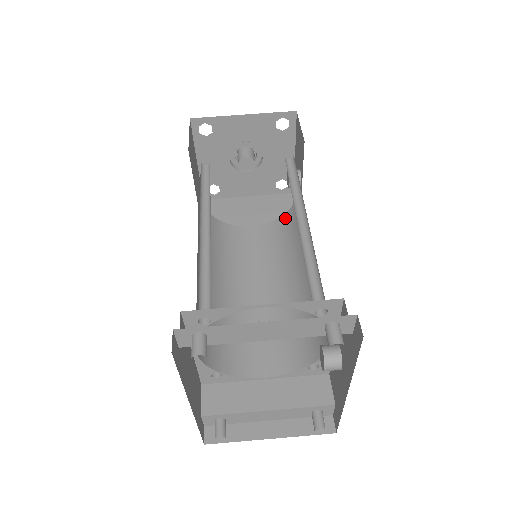
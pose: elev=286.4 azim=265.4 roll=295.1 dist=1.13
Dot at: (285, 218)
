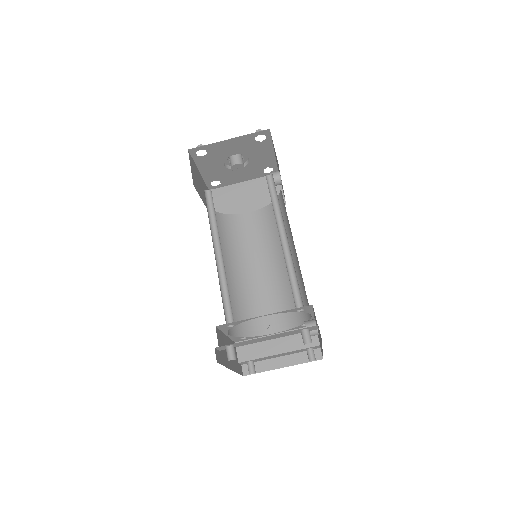
Dot at: occluded
